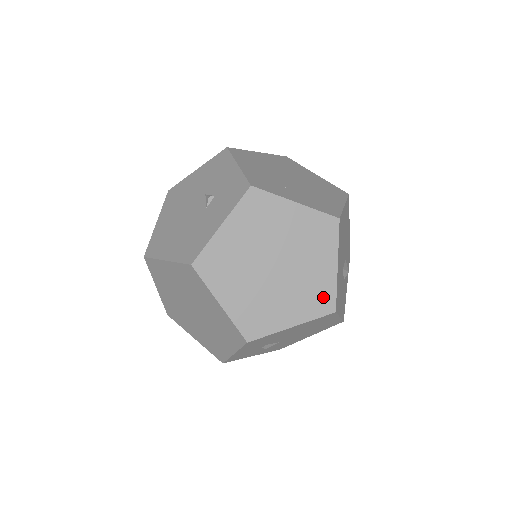
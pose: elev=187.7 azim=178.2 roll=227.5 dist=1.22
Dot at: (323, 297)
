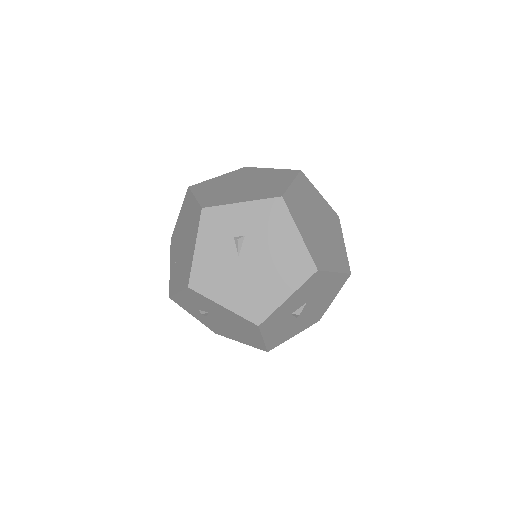
Dot at: (320, 260)
